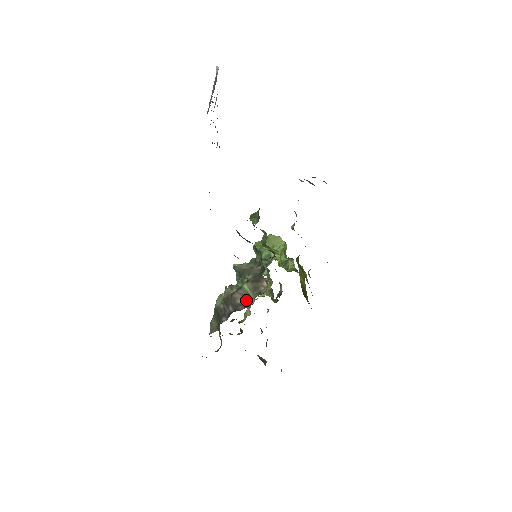
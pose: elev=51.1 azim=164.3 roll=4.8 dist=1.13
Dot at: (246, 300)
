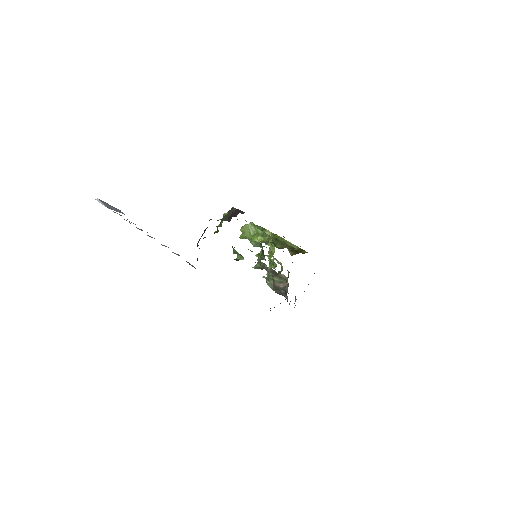
Dot at: (283, 284)
